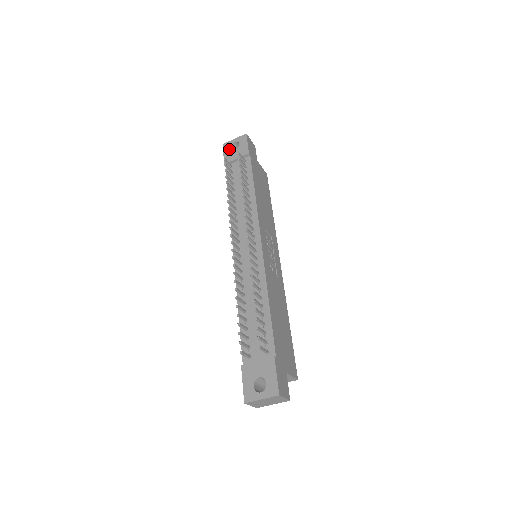
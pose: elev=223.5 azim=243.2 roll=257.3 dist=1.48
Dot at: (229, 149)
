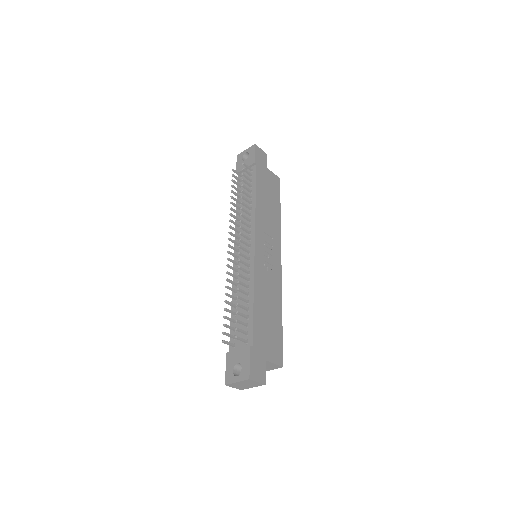
Dot at: (241, 160)
